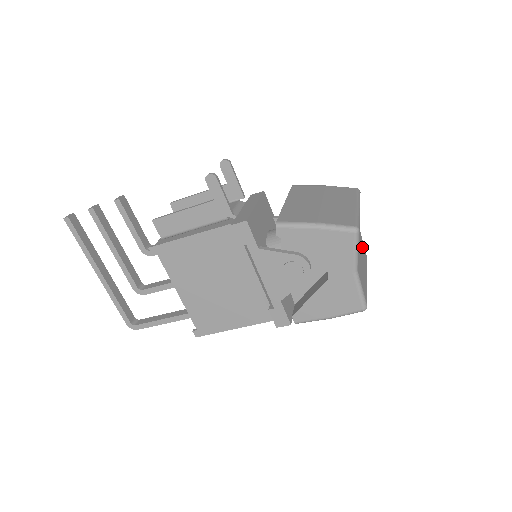
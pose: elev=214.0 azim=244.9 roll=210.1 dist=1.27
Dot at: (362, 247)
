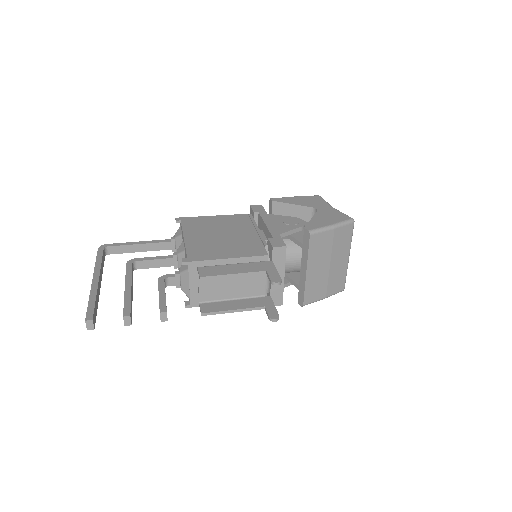
Dot at: occluded
